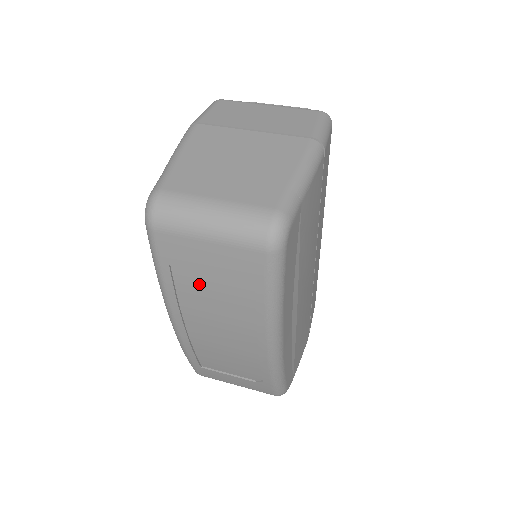
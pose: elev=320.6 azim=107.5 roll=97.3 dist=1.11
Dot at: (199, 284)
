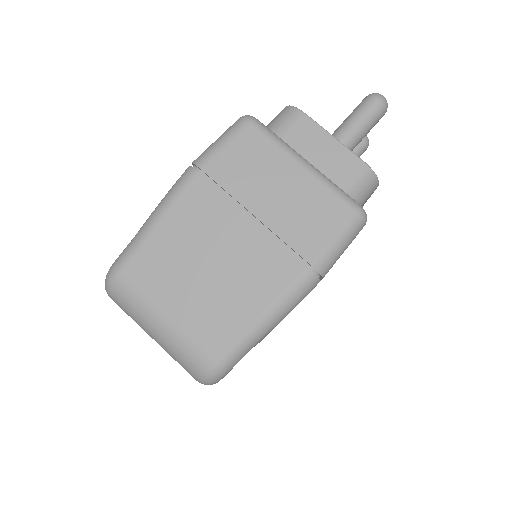
Dot at: occluded
